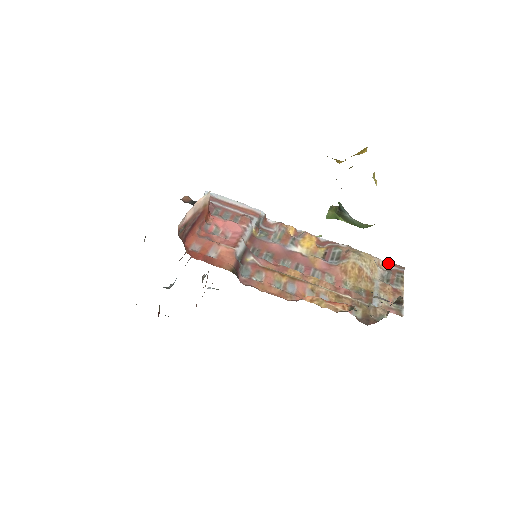
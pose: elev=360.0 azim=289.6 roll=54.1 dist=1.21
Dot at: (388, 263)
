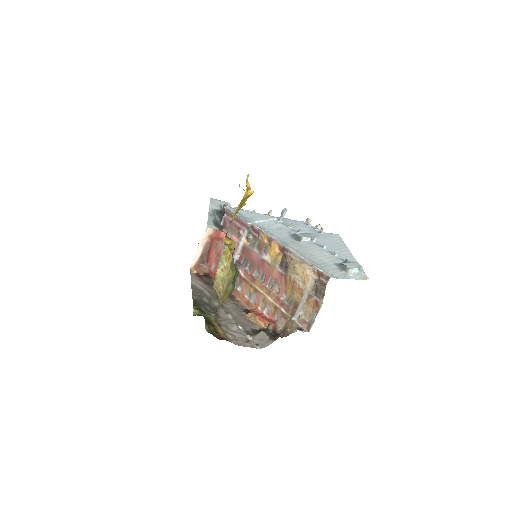
Dot at: (319, 273)
